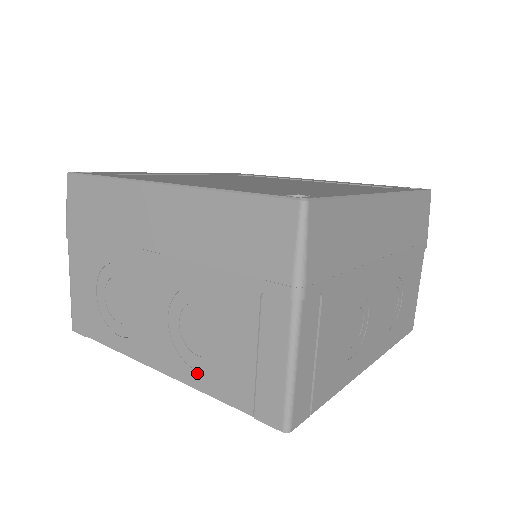
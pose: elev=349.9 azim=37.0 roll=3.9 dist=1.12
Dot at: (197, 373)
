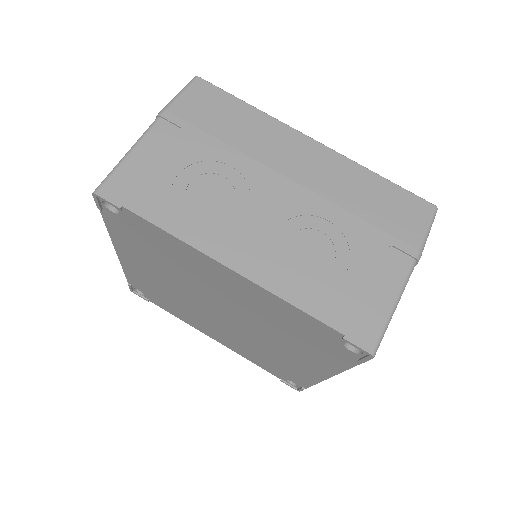
Dot at: (292, 285)
